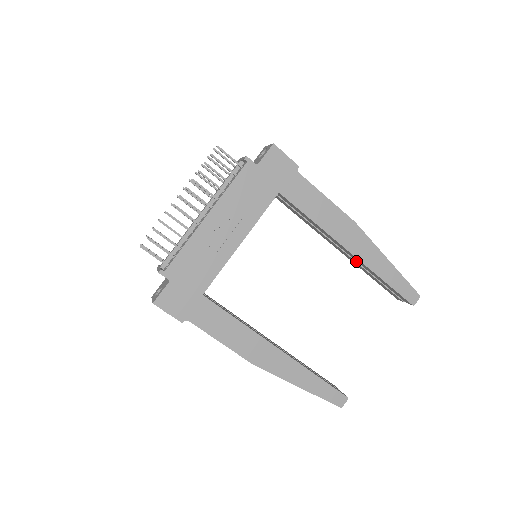
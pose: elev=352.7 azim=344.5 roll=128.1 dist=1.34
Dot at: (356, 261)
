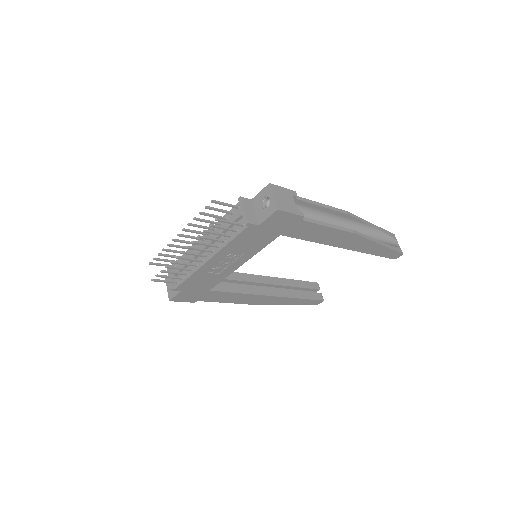
Dot at: occluded
